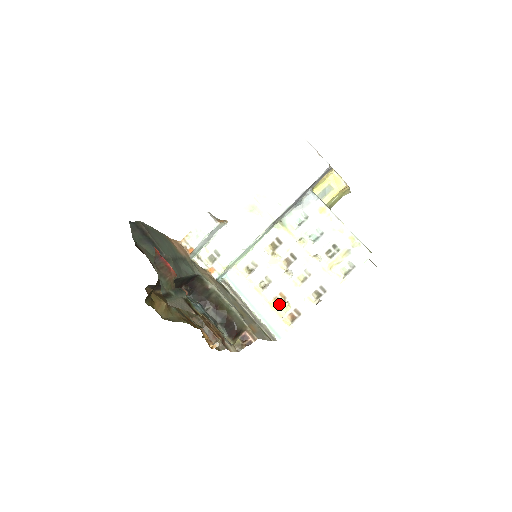
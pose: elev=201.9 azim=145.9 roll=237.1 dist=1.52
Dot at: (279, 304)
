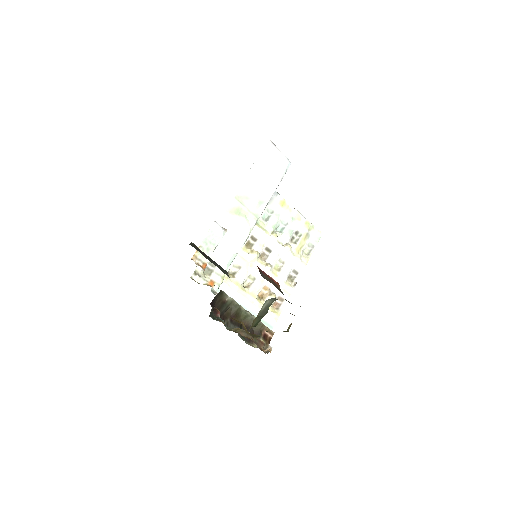
Dot at: (264, 297)
